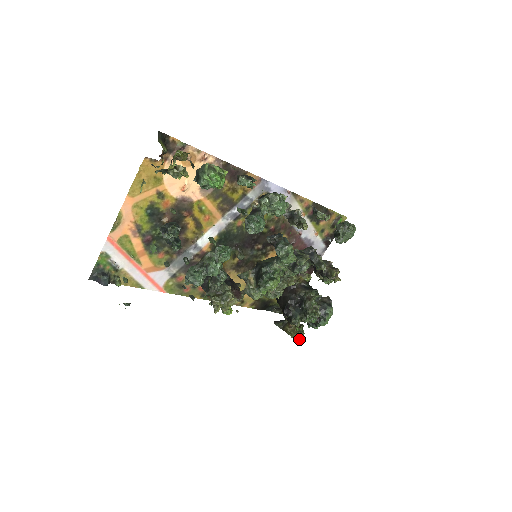
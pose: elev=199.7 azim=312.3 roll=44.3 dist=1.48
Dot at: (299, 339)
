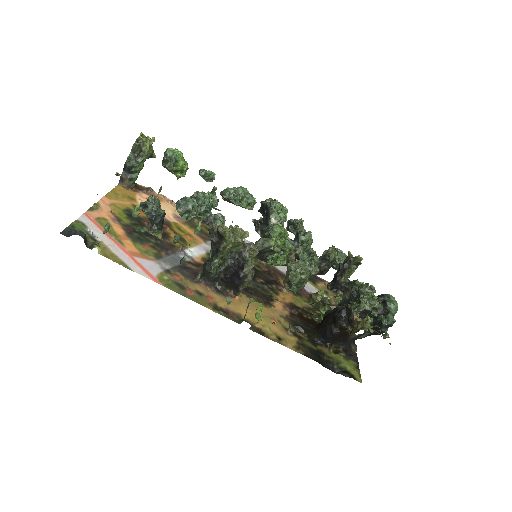
Dot at: occluded
